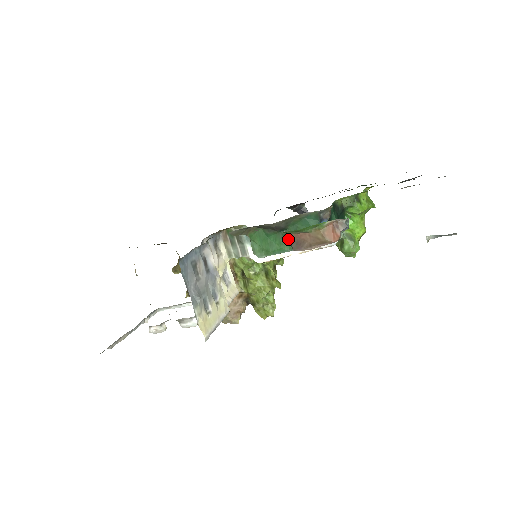
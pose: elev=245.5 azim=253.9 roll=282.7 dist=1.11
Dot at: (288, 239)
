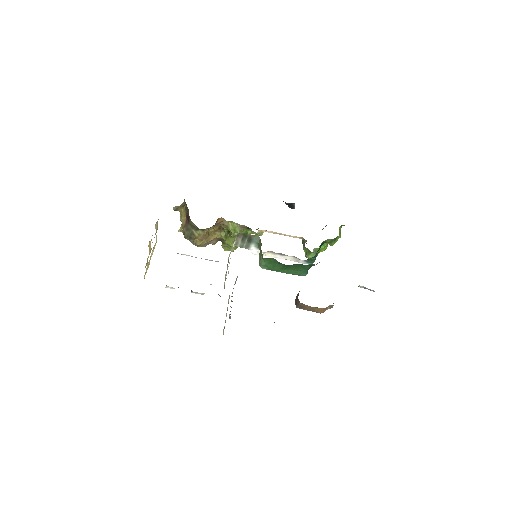
Dot at: (287, 268)
